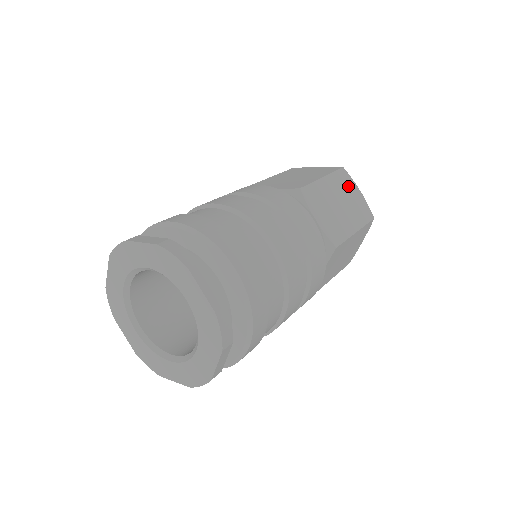
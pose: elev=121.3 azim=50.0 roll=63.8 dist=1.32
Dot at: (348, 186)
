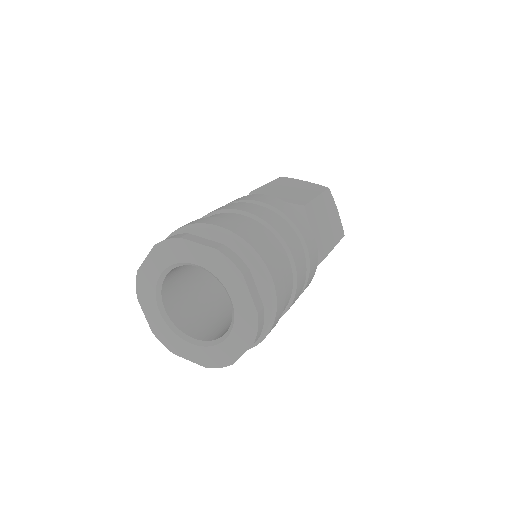
Dot at: (331, 205)
